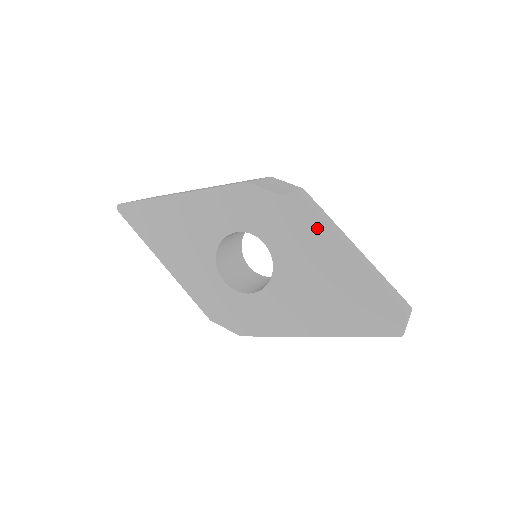
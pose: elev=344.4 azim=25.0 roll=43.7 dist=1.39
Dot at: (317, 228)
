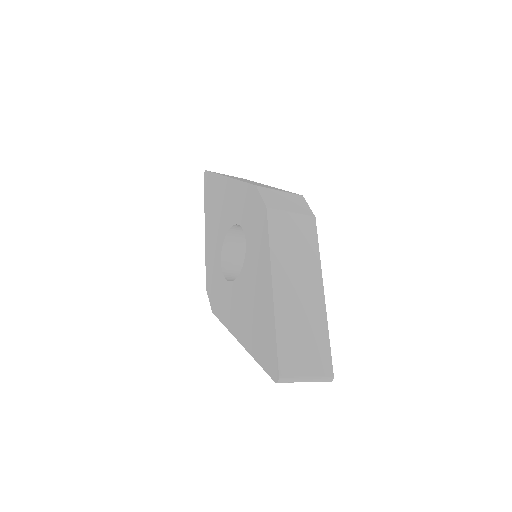
Dot at: (279, 250)
